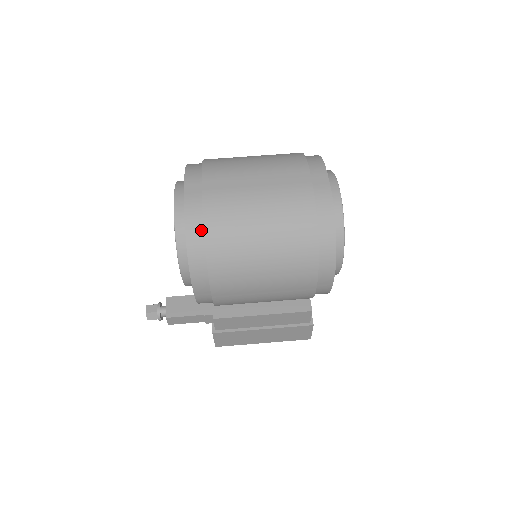
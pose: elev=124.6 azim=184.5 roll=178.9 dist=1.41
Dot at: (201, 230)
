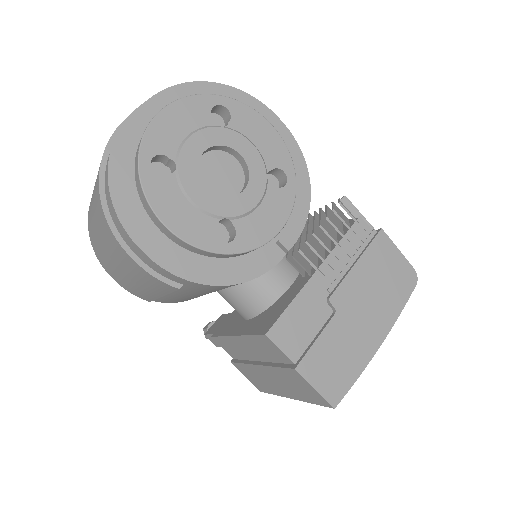
Dot at: occluded
